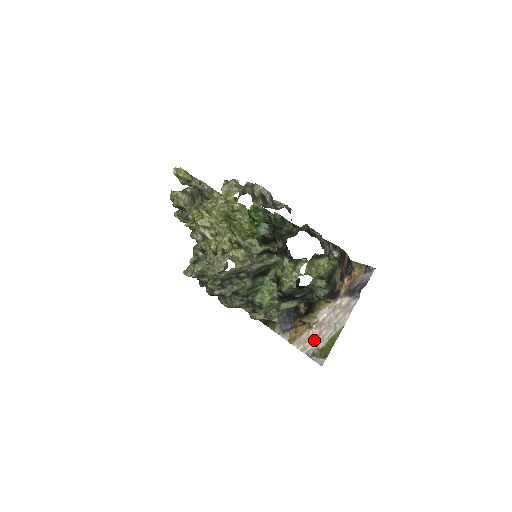
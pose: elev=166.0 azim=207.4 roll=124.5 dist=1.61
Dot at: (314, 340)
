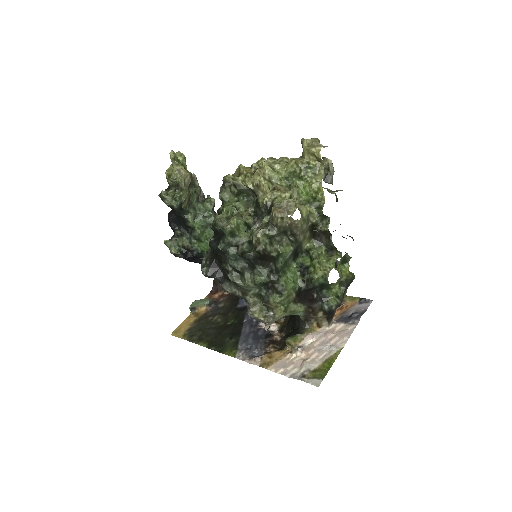
Dot at: (301, 363)
